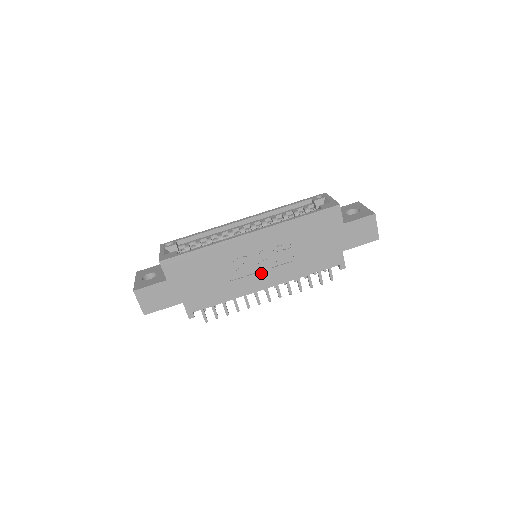
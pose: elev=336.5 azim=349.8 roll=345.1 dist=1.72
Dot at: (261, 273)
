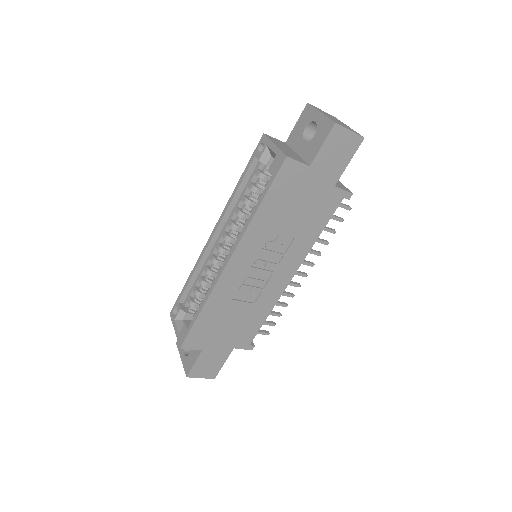
Dot at: (274, 275)
